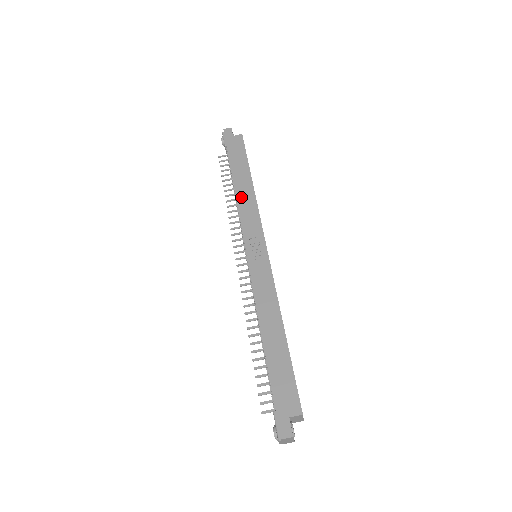
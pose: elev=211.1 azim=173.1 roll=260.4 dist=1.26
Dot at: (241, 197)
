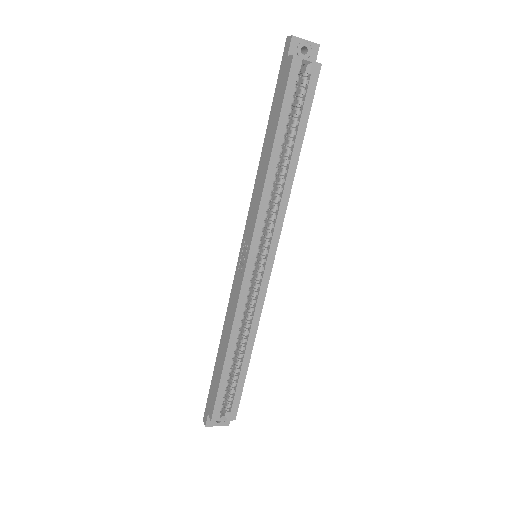
Dot at: (258, 176)
